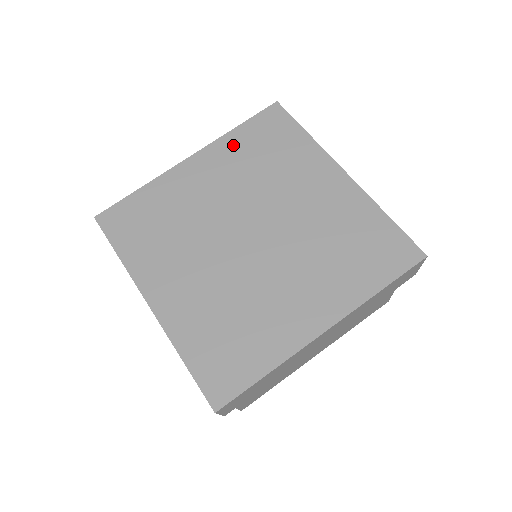
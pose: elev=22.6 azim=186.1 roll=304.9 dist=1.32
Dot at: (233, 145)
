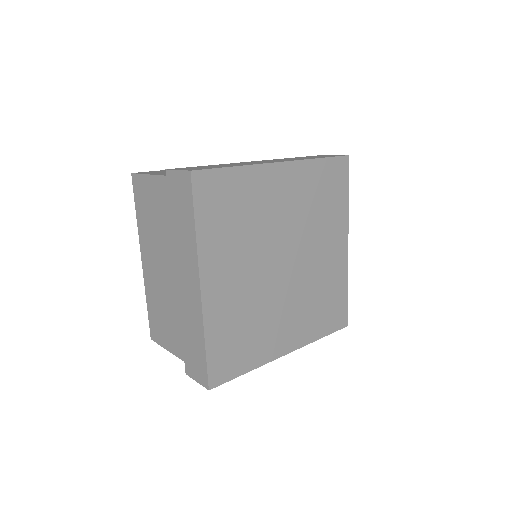
Dot at: (311, 174)
